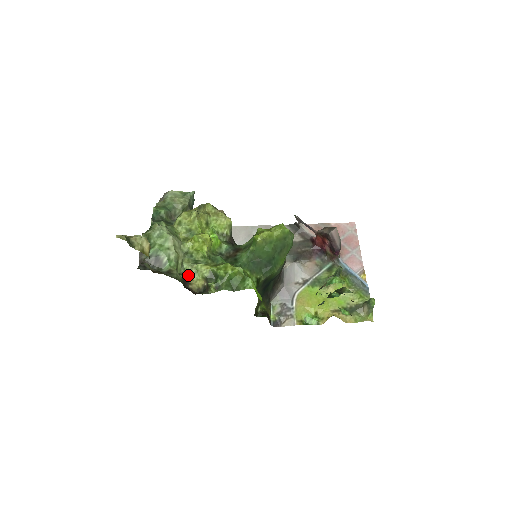
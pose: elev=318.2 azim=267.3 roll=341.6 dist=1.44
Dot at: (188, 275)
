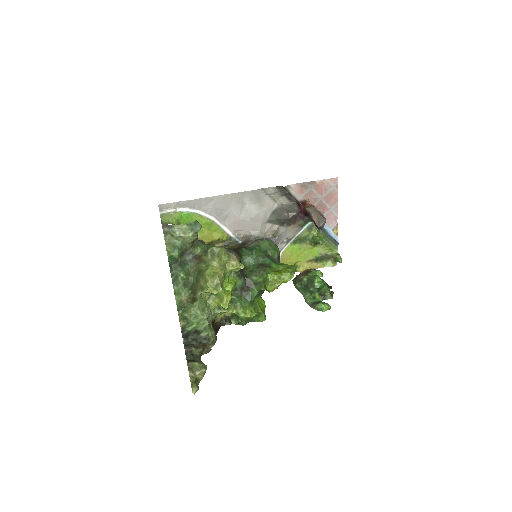
Dot at: (214, 316)
